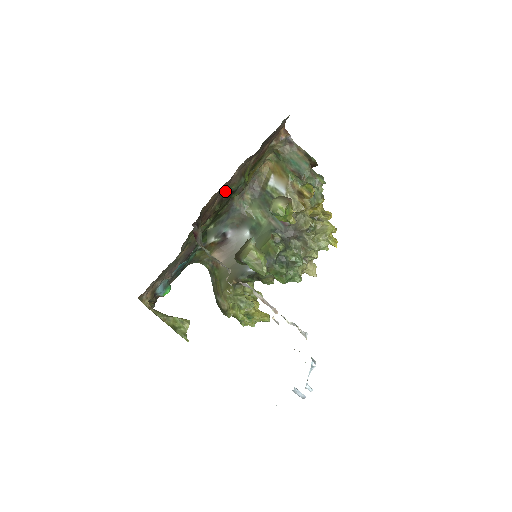
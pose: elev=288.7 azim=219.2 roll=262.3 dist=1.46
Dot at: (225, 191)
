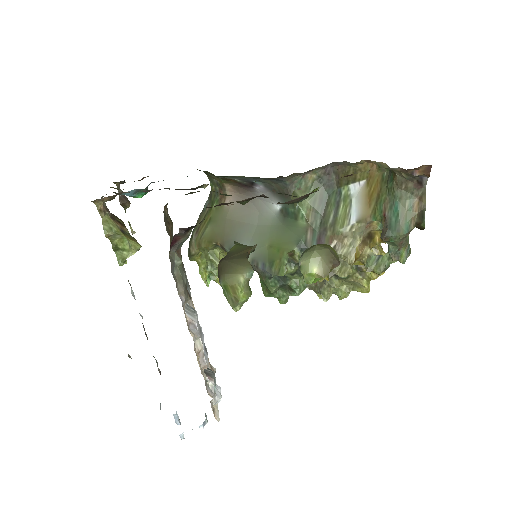
Dot at: occluded
